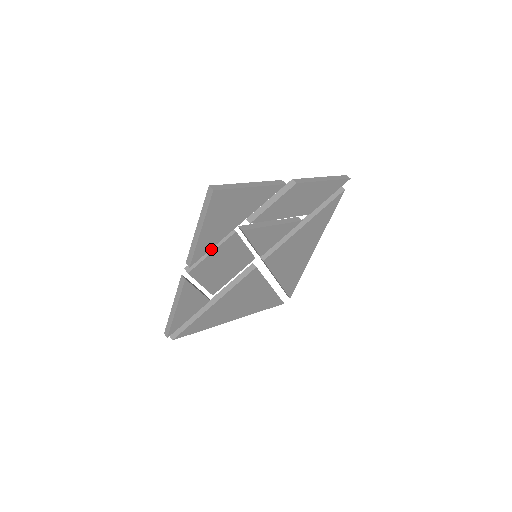
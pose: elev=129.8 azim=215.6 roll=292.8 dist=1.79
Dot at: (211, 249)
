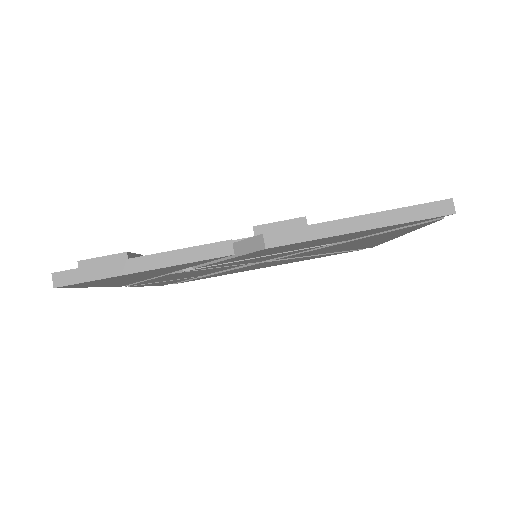
Dot at: occluded
